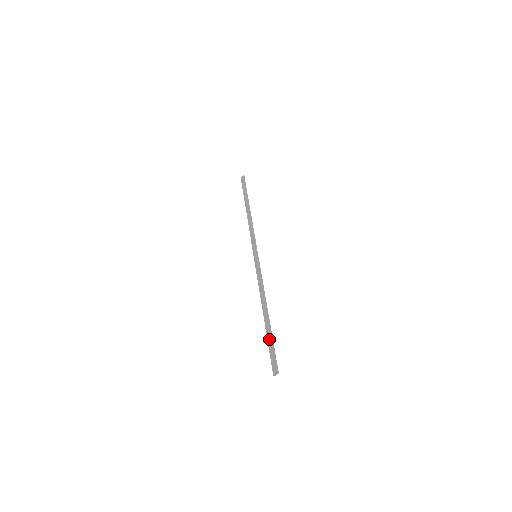
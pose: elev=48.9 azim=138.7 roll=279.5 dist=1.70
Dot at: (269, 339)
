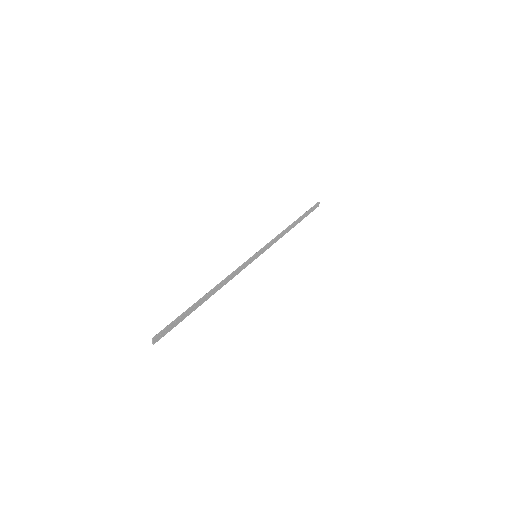
Dot at: (184, 315)
